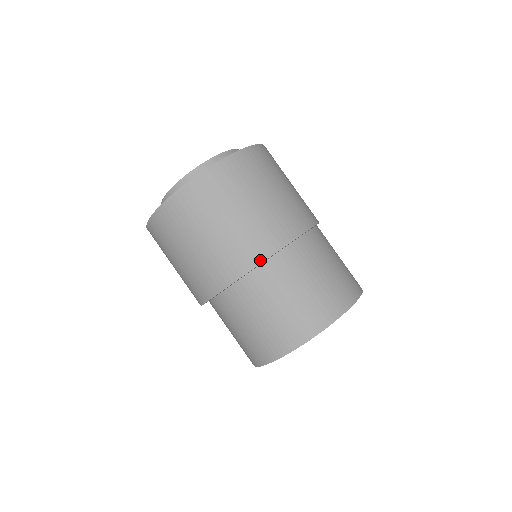
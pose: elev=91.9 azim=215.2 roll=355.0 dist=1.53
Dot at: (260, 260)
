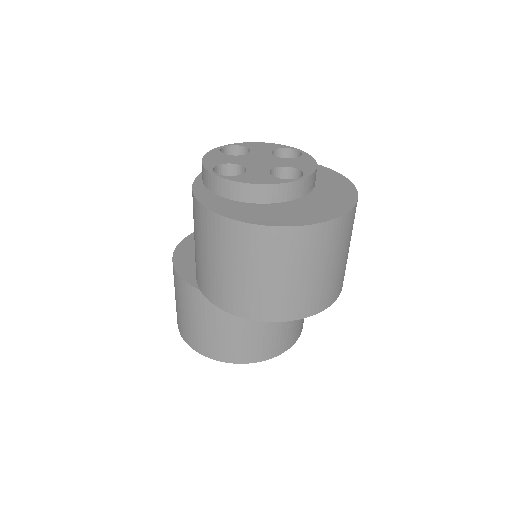
Dot at: (330, 304)
